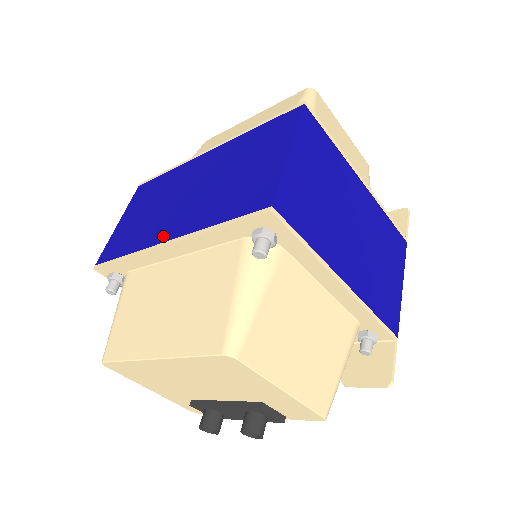
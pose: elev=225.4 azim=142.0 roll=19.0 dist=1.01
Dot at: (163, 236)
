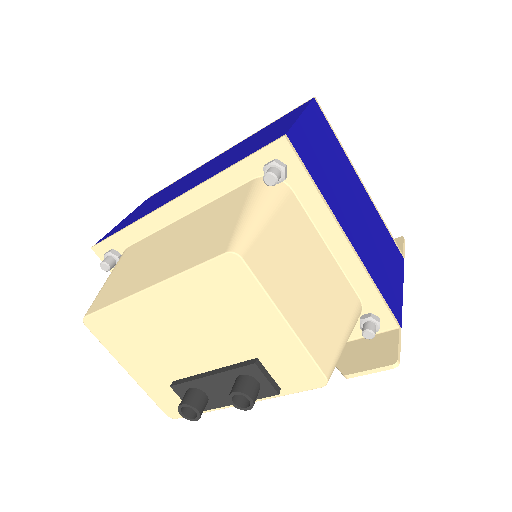
Dot at: (172, 198)
